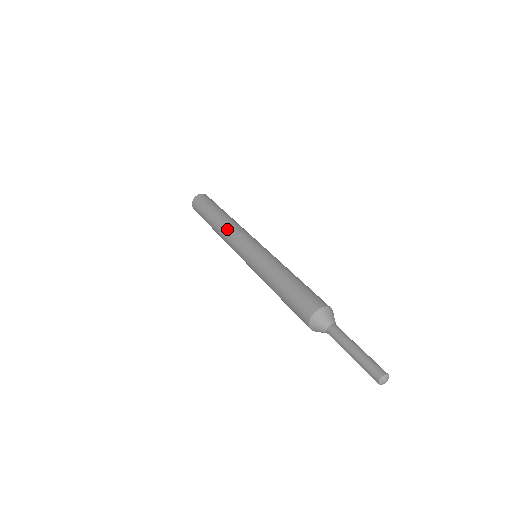
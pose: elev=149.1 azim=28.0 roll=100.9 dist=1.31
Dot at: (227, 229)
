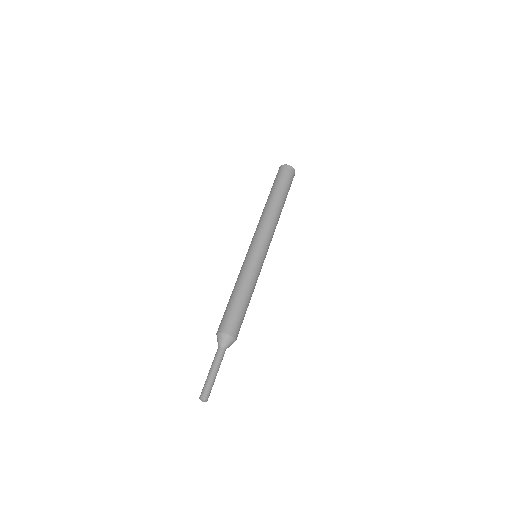
Dot at: (267, 219)
